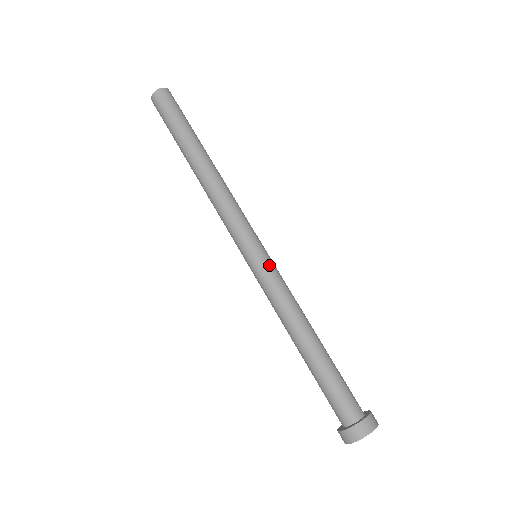
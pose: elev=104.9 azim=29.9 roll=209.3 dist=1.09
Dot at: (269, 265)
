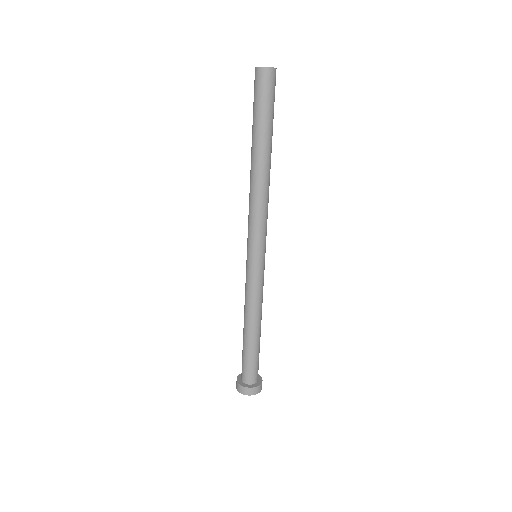
Dot at: (264, 269)
